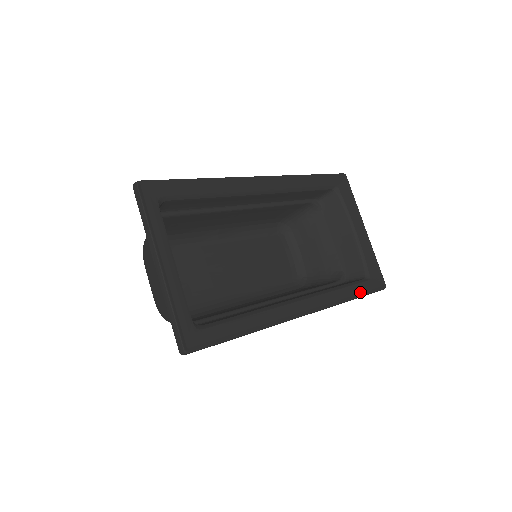
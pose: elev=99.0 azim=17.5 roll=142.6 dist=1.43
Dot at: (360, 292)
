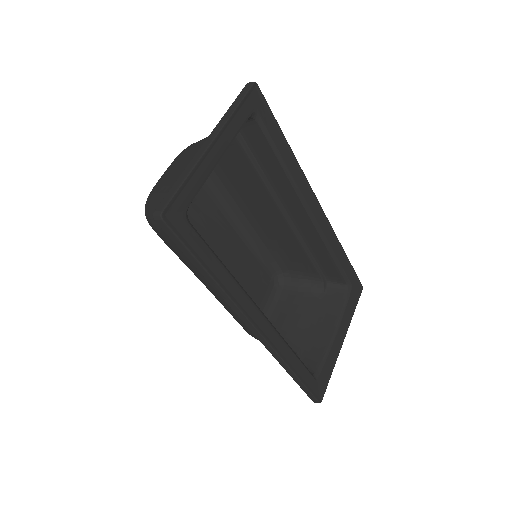
Dot at: (303, 378)
